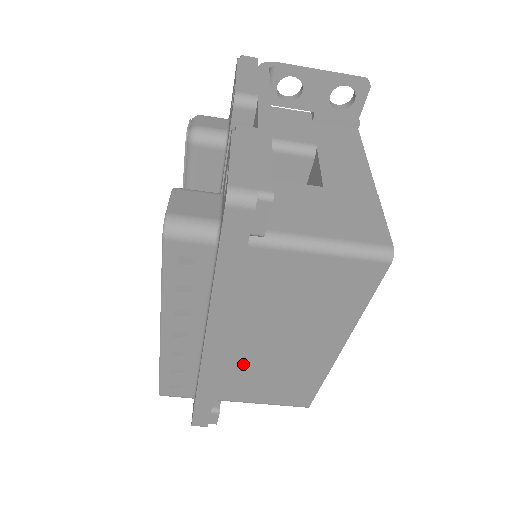
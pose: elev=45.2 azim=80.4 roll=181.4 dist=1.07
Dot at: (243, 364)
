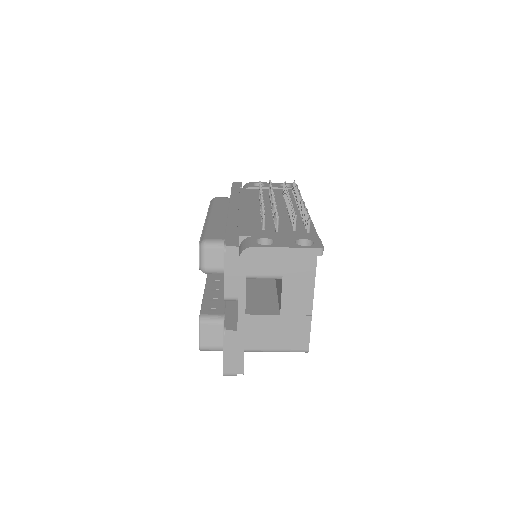
Dot at: occluded
